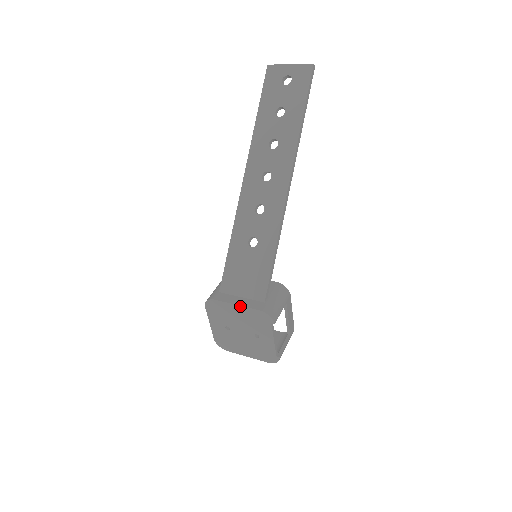
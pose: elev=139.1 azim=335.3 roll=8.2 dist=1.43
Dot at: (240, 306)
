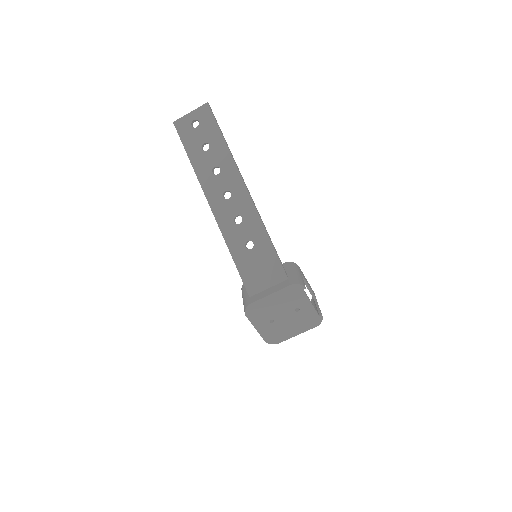
Dot at: (273, 293)
